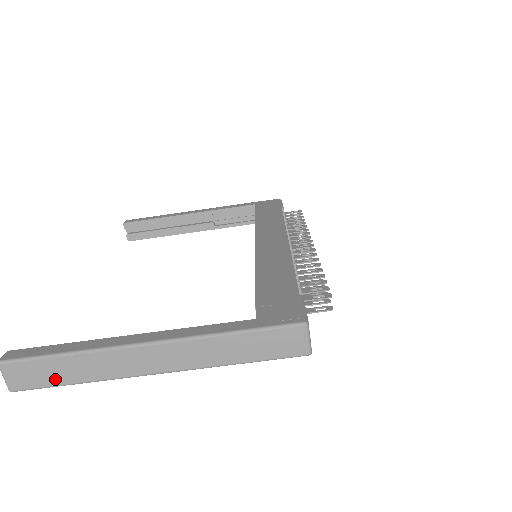
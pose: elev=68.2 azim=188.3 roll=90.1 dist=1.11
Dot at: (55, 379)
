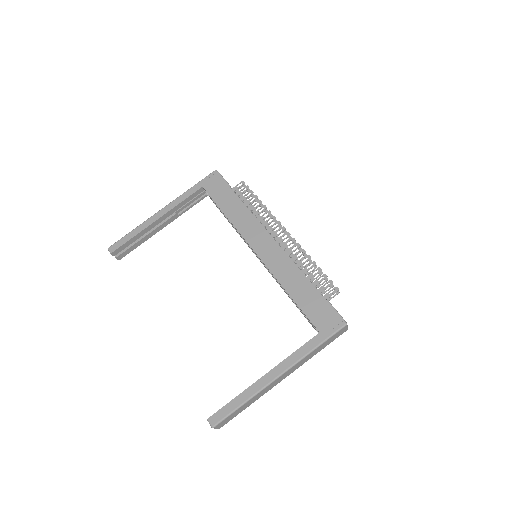
Dot at: (239, 412)
